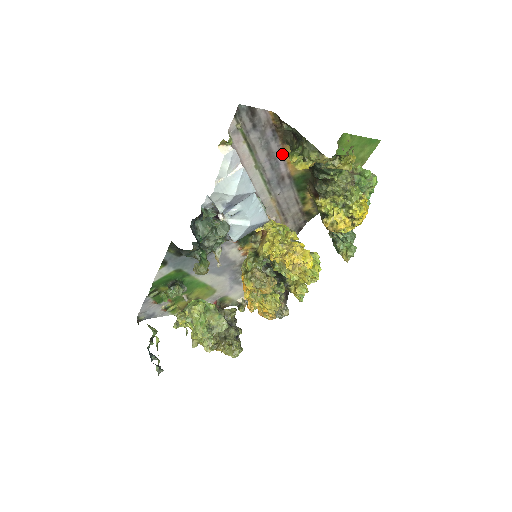
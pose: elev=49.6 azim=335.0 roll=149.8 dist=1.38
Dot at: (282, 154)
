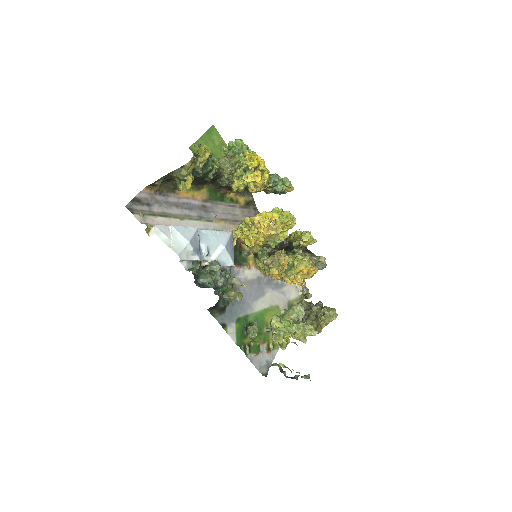
Dot at: (183, 197)
